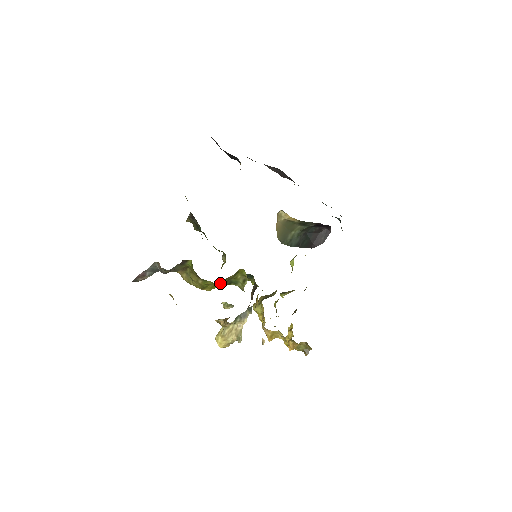
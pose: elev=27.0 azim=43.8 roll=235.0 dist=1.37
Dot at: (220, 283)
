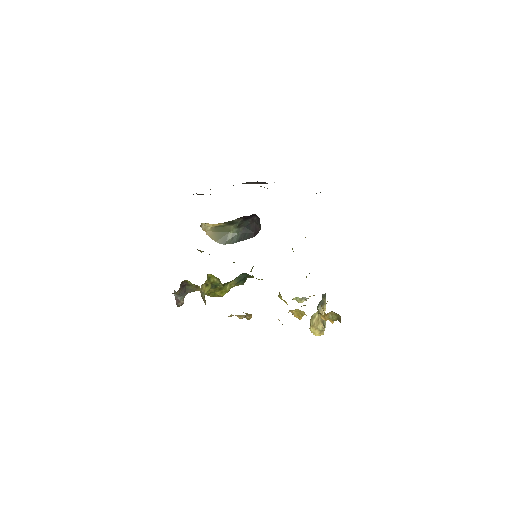
Dot at: (203, 289)
